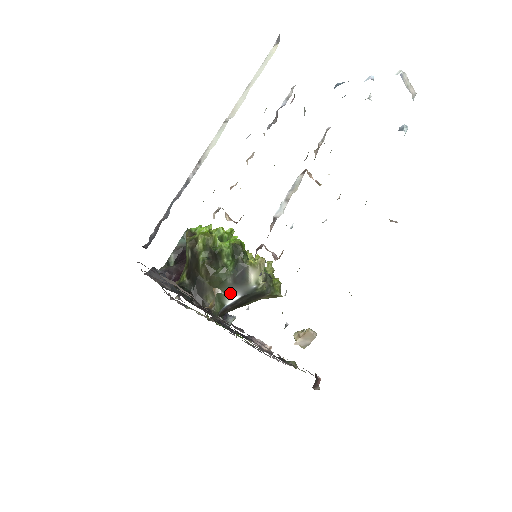
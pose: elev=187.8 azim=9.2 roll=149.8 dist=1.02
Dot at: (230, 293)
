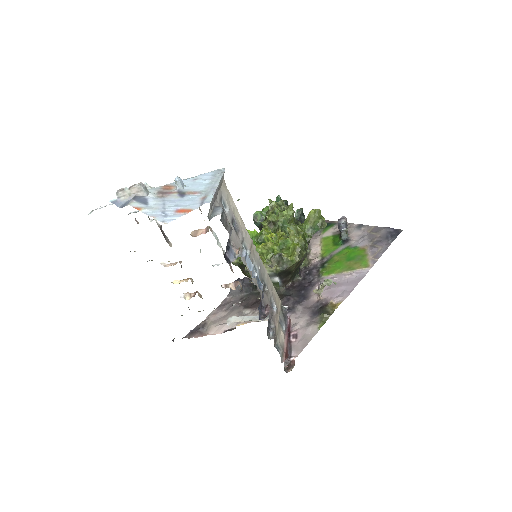
Dot at: occluded
